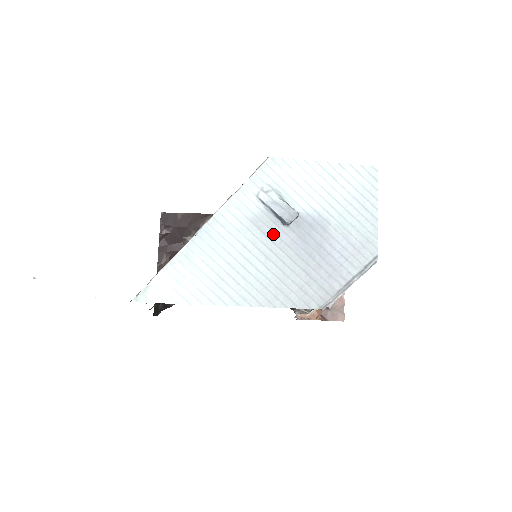
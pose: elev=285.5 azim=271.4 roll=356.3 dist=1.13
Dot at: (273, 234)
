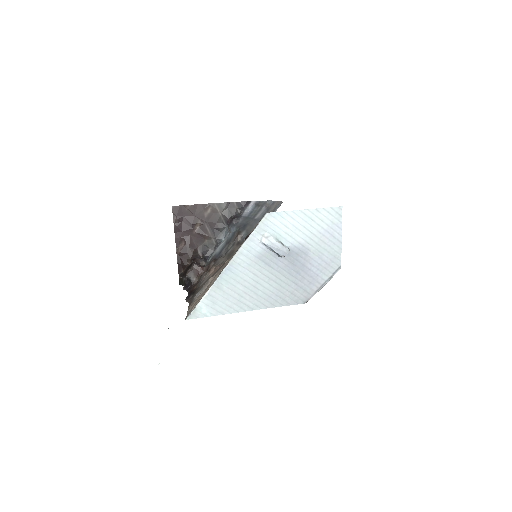
Dot at: (273, 263)
